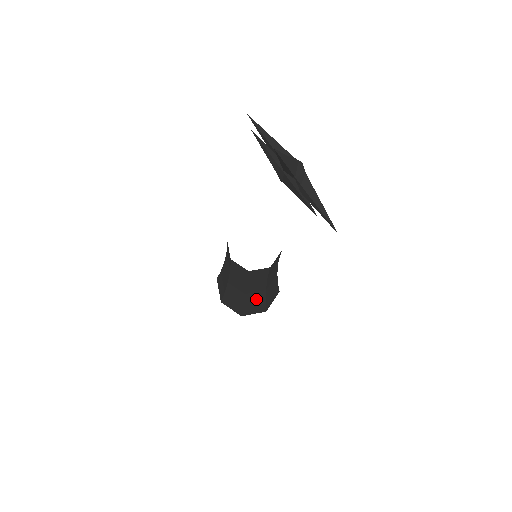
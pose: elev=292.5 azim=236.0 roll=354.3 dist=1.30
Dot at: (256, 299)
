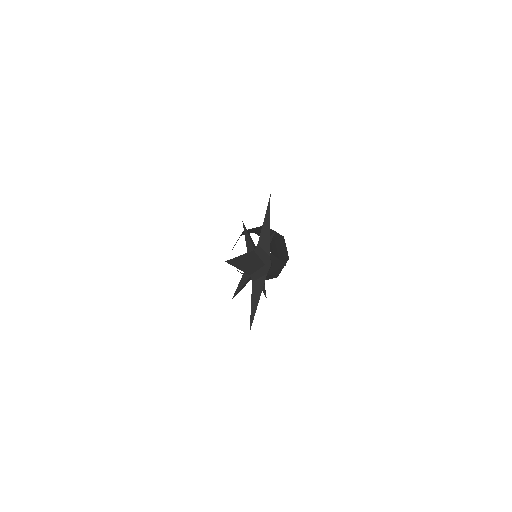
Dot at: occluded
